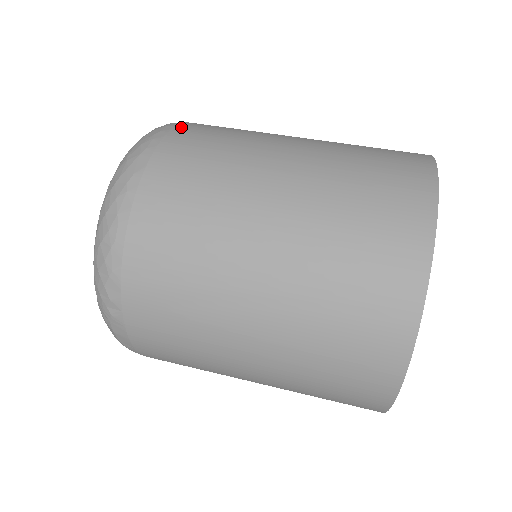
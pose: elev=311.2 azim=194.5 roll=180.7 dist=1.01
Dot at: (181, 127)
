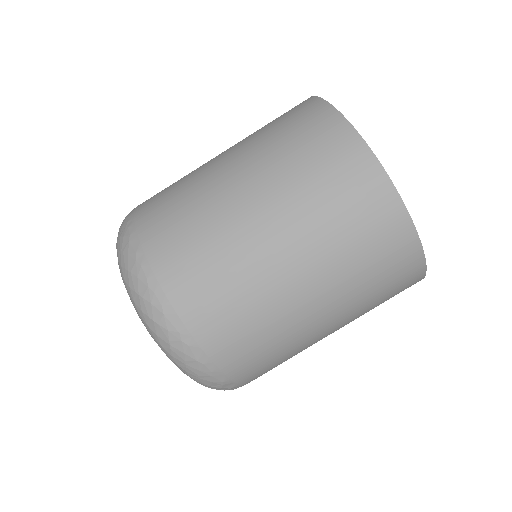
Dot at: (153, 259)
